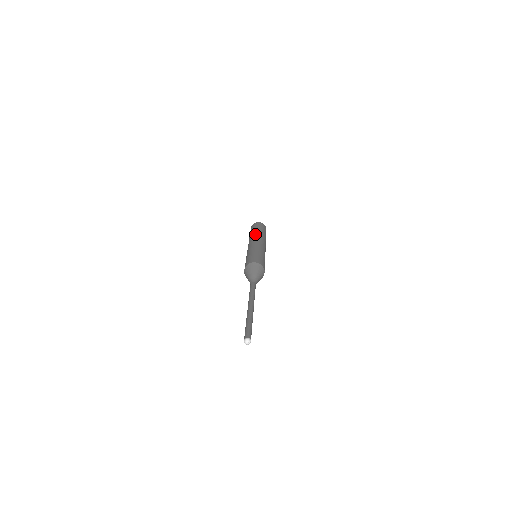
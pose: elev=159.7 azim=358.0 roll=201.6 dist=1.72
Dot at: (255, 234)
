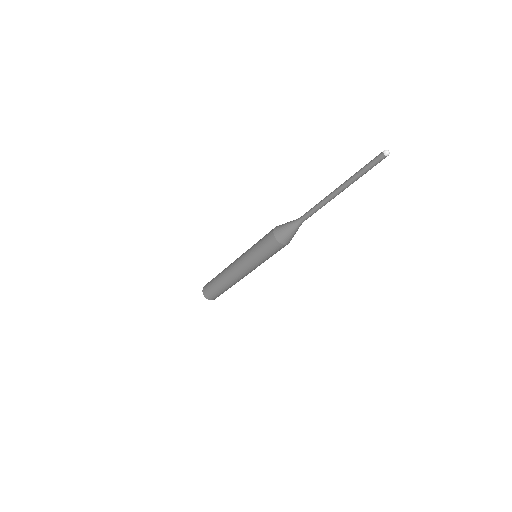
Dot at: (226, 268)
